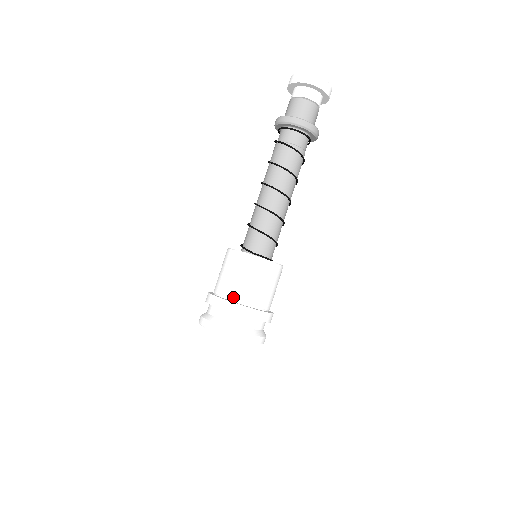
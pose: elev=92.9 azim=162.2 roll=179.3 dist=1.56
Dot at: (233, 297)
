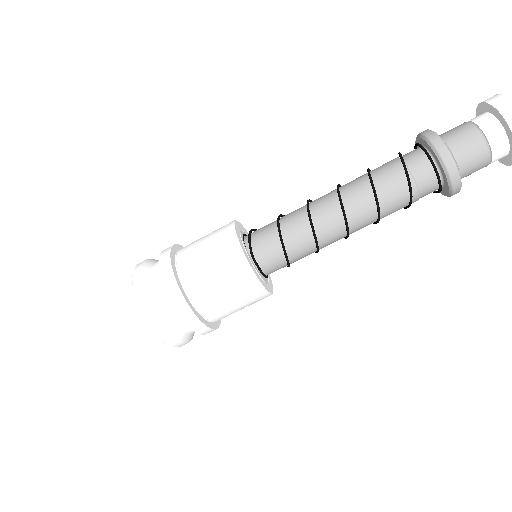
Dot at: (186, 282)
